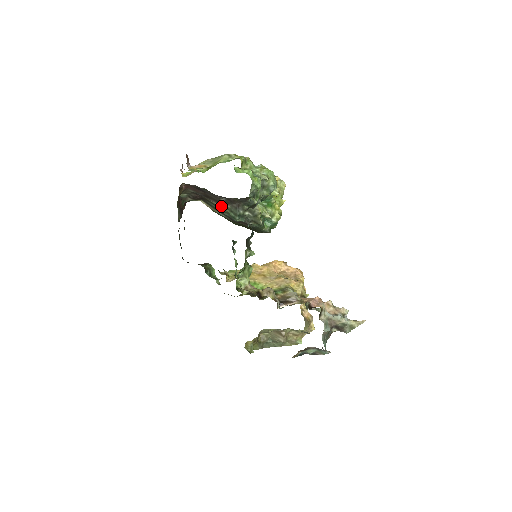
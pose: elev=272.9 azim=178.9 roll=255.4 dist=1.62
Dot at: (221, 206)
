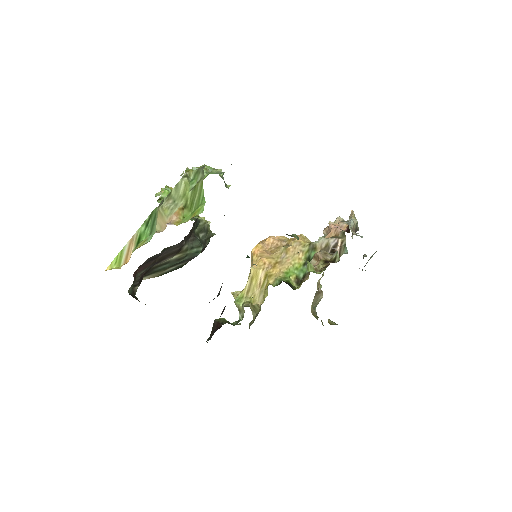
Dot at: (178, 255)
